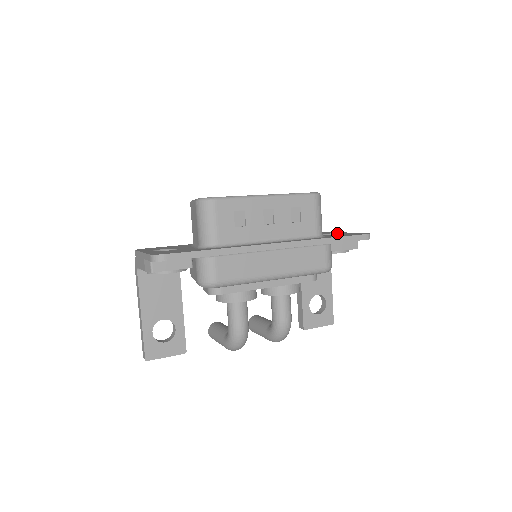
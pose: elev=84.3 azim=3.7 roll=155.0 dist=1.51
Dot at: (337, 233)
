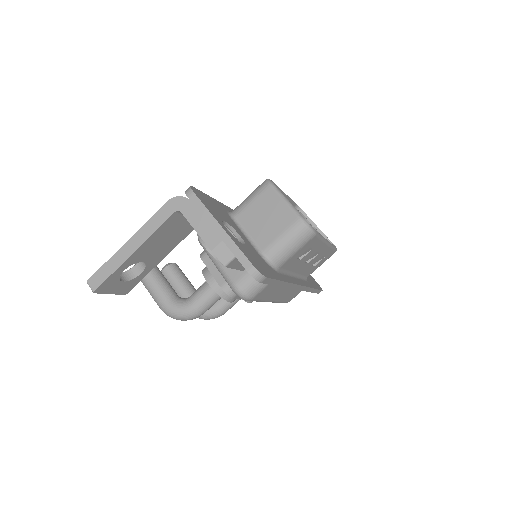
Dot at: occluded
